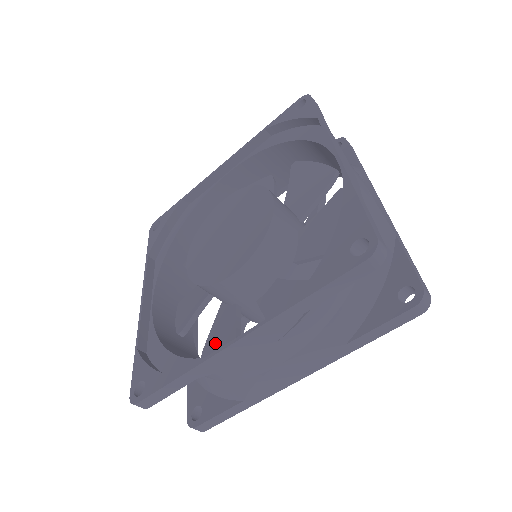
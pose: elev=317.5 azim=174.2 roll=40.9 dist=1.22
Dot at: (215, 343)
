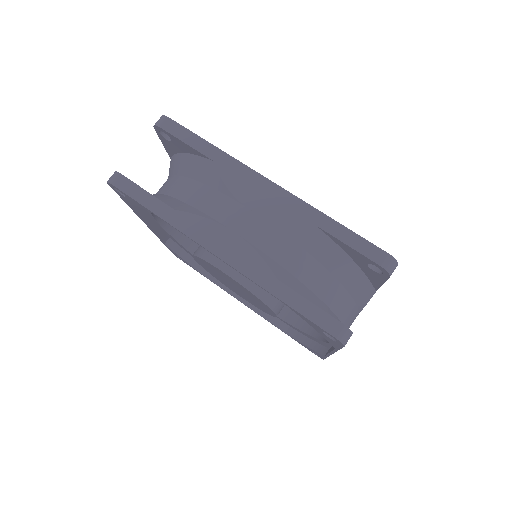
Dot at: occluded
